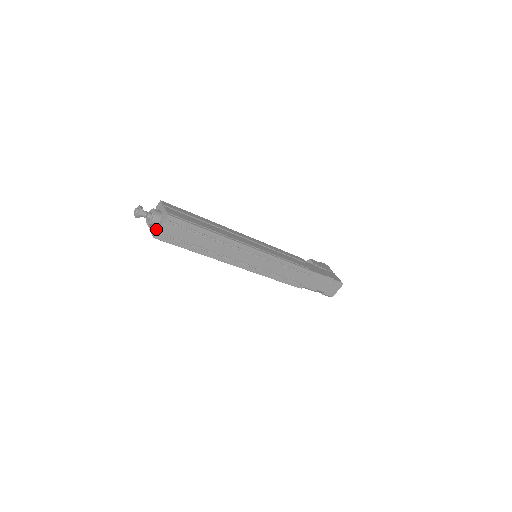
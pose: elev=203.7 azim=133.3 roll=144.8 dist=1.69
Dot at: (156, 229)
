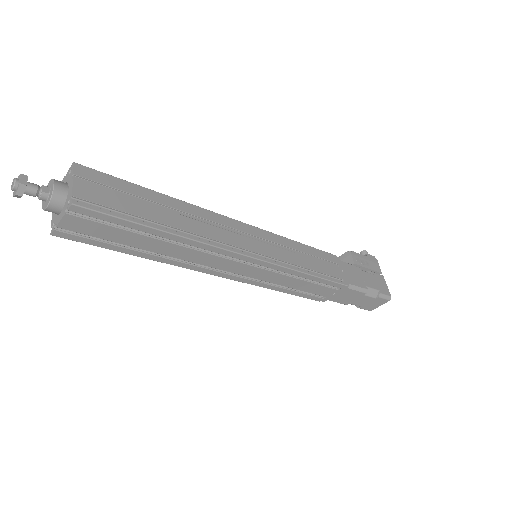
Dot at: (56, 220)
